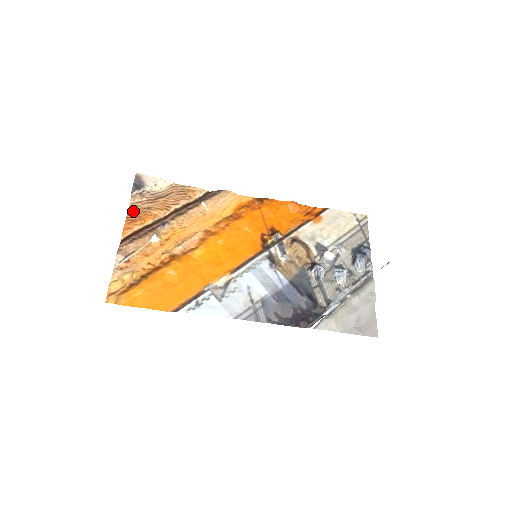
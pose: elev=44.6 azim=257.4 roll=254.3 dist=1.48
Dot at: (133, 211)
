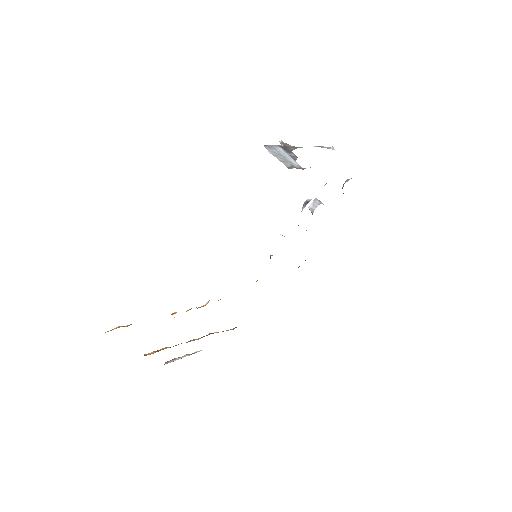
Dot at: occluded
